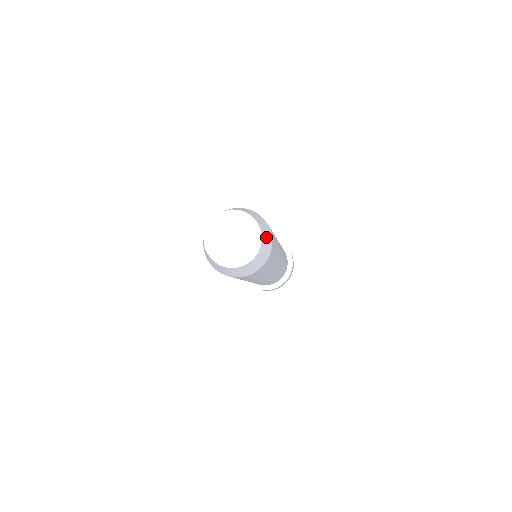
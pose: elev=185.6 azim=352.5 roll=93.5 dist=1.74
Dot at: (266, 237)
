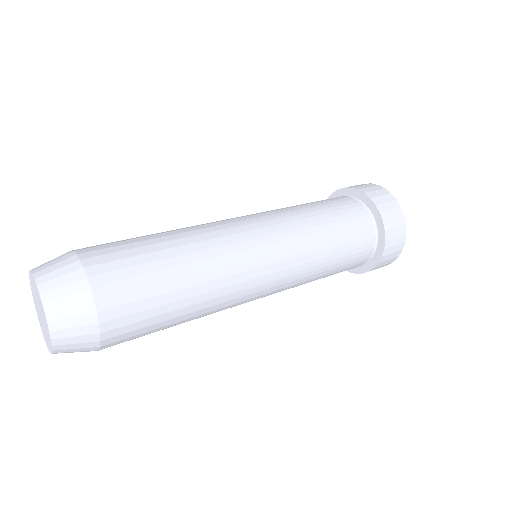
Dot at: (73, 344)
